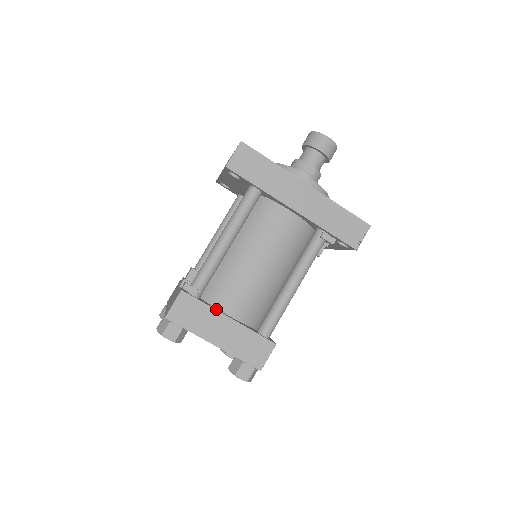
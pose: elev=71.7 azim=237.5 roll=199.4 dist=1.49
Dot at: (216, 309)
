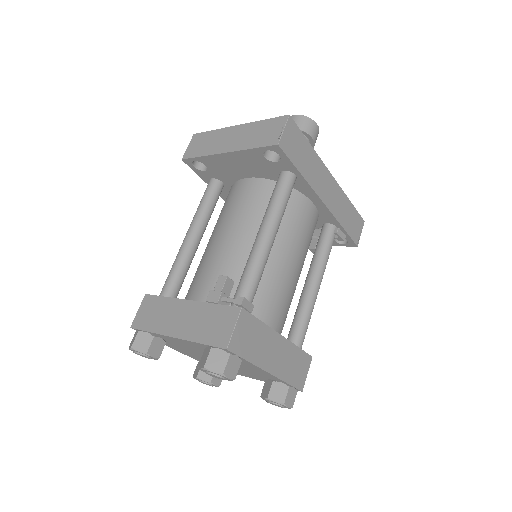
Dot at: (267, 327)
